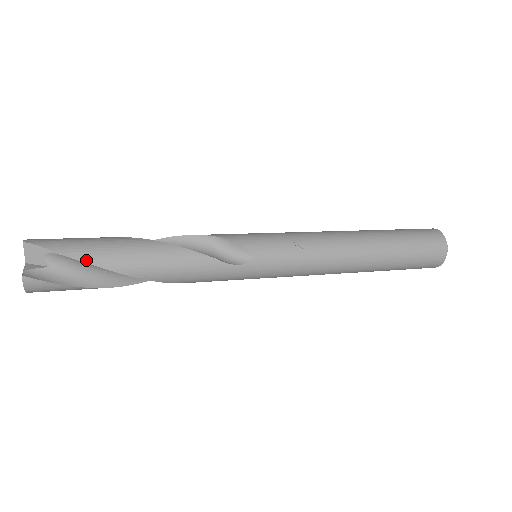
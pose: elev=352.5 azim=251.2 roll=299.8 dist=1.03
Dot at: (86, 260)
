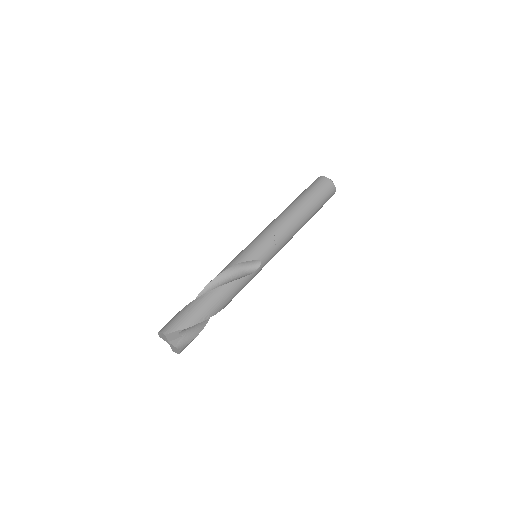
Dot at: (199, 322)
